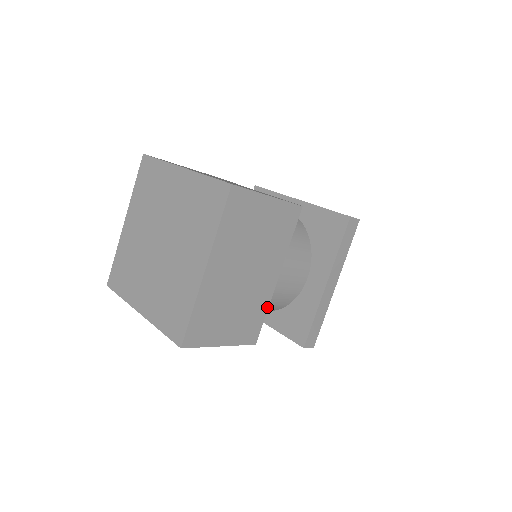
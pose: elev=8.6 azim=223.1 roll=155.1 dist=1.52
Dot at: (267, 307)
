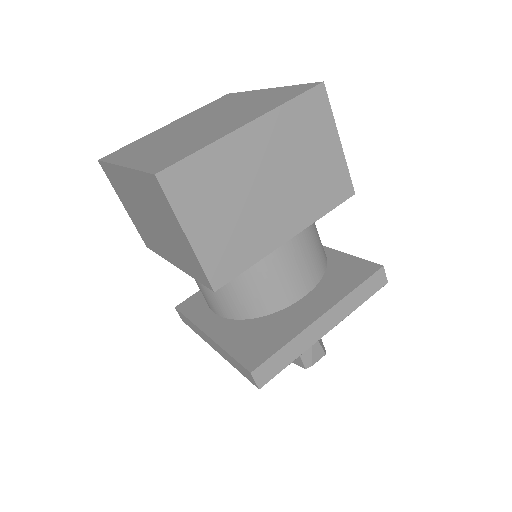
Dot at: occluded
